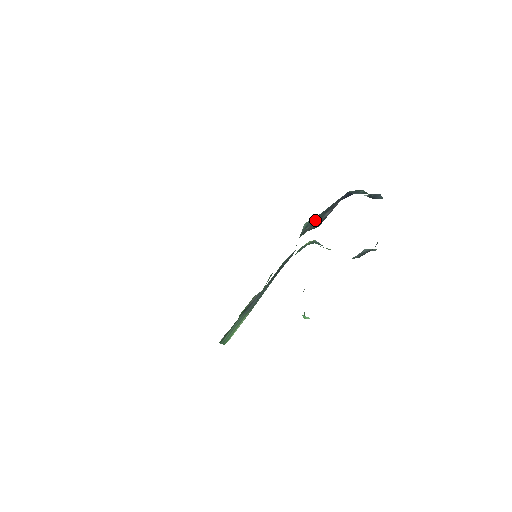
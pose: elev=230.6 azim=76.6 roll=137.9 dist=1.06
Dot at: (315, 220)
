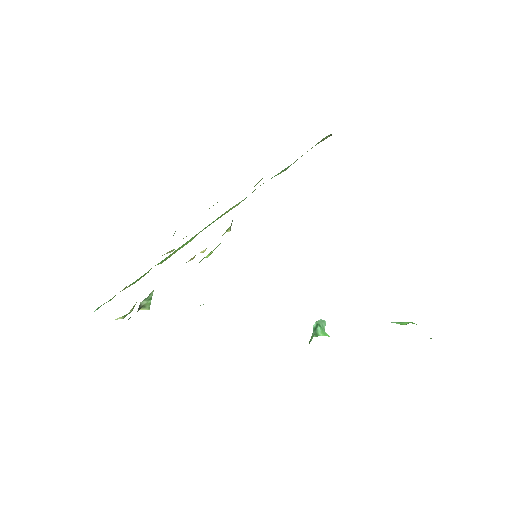
Dot at: occluded
